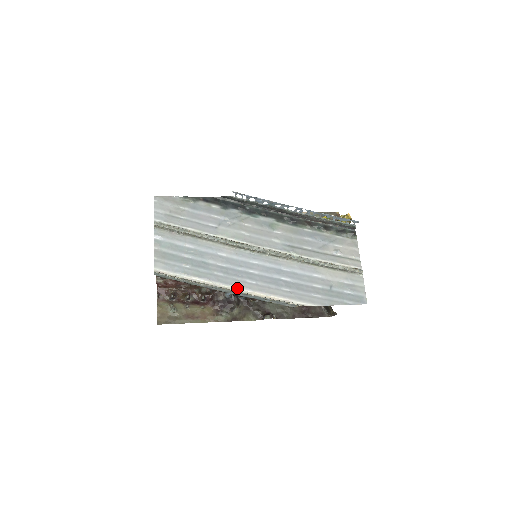
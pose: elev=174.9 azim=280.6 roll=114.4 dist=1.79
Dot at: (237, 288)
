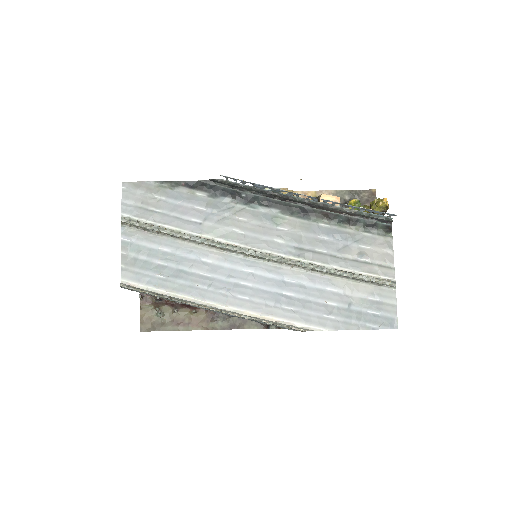
Dot at: (224, 305)
